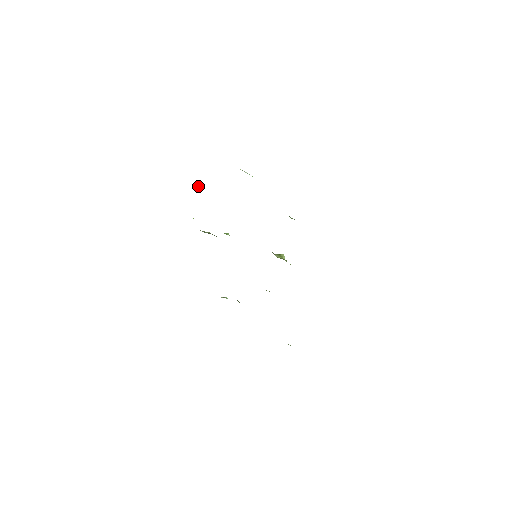
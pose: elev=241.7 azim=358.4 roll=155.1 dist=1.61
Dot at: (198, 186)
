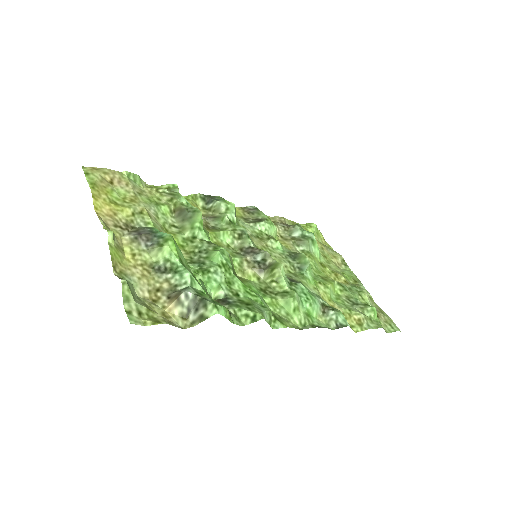
Dot at: (152, 188)
